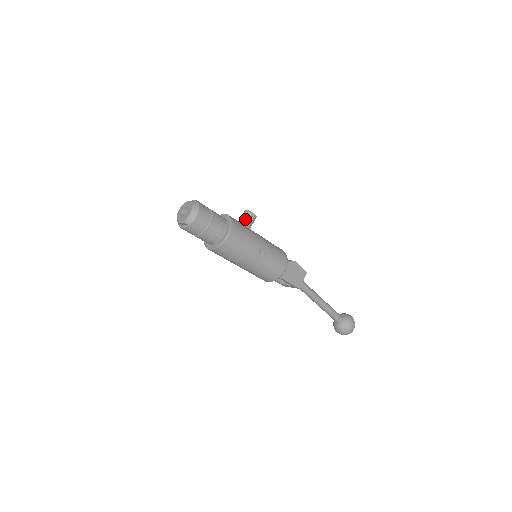
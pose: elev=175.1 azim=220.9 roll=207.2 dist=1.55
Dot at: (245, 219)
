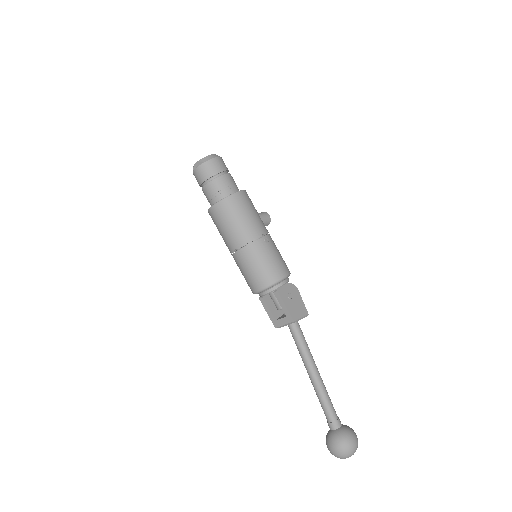
Dot at: (258, 213)
